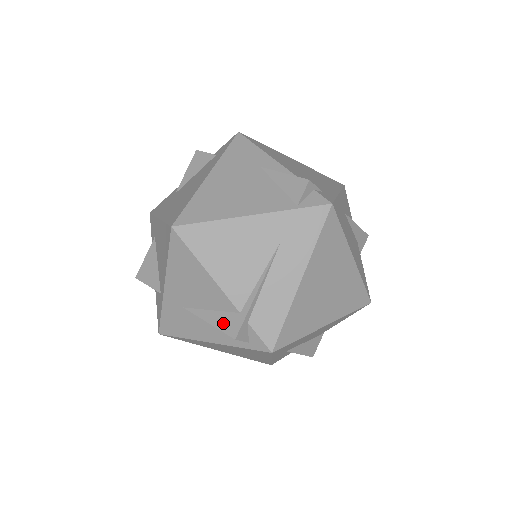
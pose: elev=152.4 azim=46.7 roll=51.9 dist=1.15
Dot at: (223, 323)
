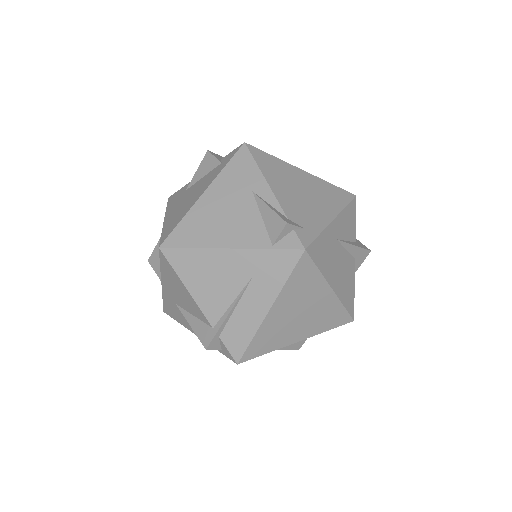
Dot at: (200, 331)
